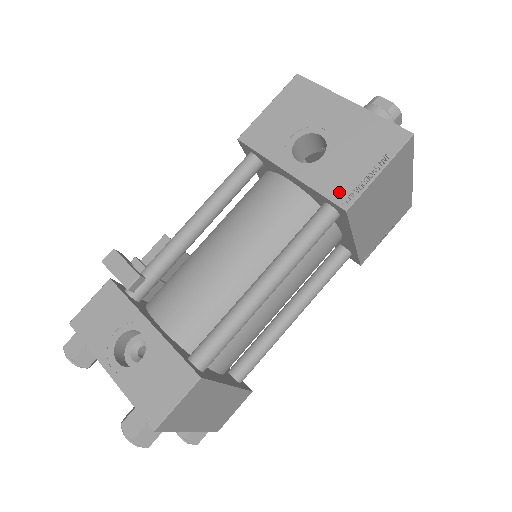
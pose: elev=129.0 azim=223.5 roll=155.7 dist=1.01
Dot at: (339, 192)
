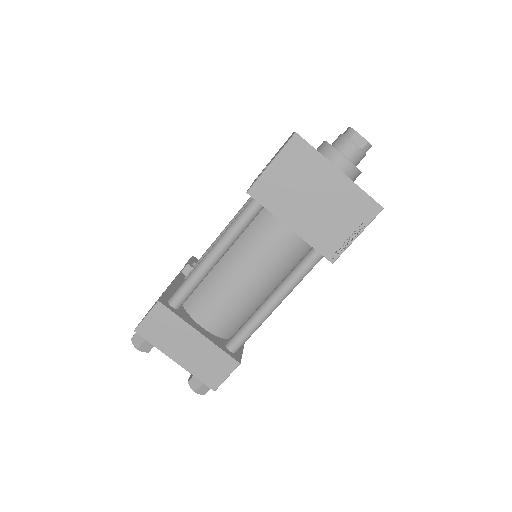
Dot at: occluded
